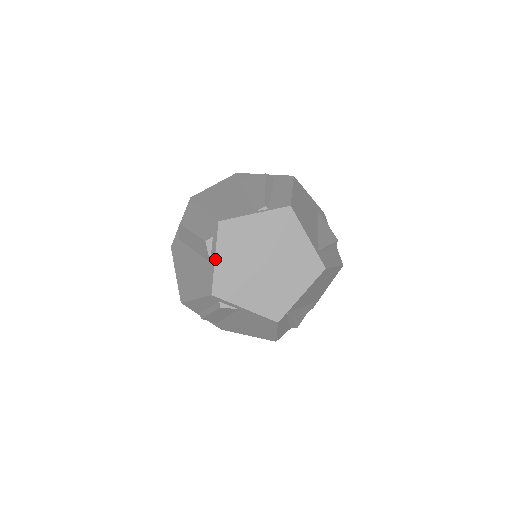
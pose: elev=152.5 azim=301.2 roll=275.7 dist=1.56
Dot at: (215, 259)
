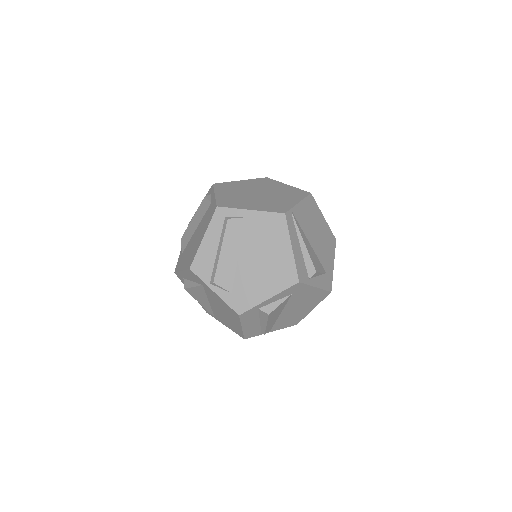
Dot at: (215, 195)
